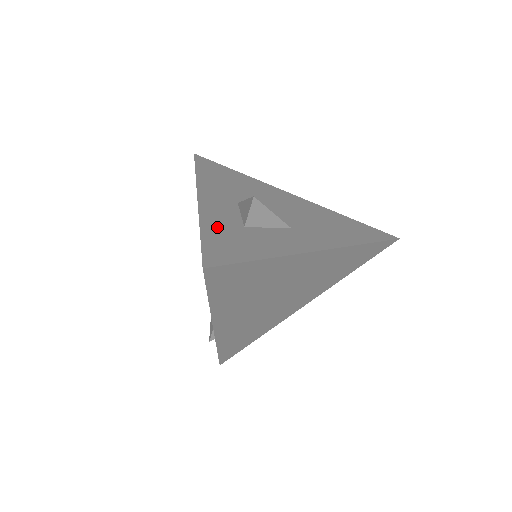
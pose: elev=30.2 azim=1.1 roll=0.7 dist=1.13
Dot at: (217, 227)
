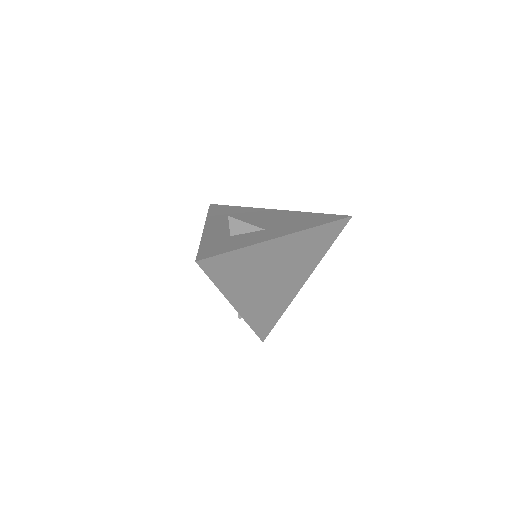
Dot at: (211, 240)
